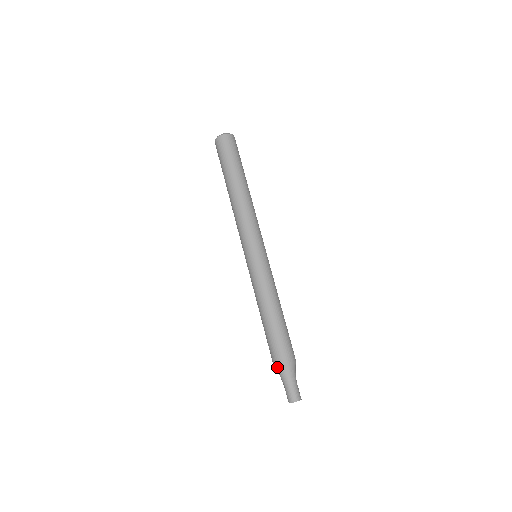
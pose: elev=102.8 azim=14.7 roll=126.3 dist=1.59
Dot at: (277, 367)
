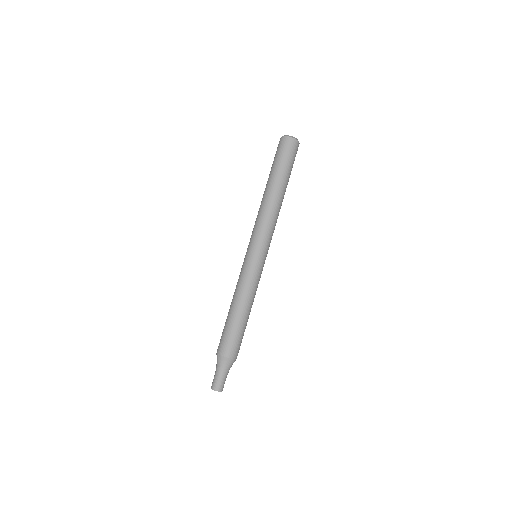
Dot at: (218, 355)
